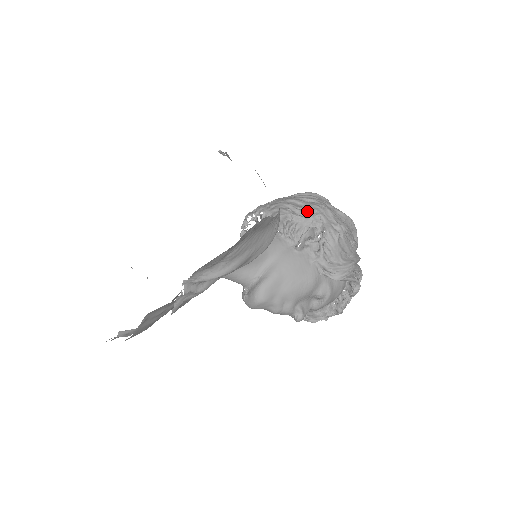
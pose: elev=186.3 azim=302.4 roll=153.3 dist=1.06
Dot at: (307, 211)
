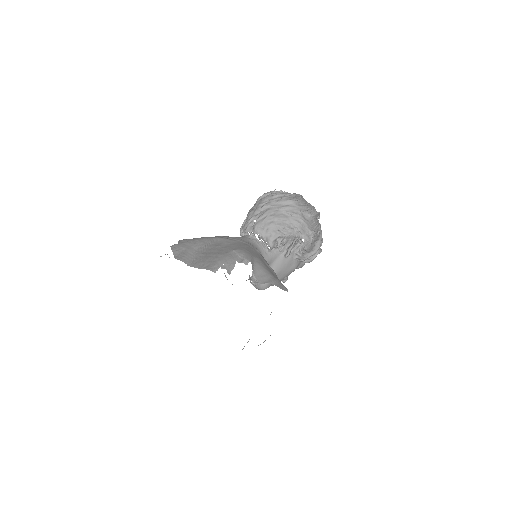
Dot at: (291, 230)
